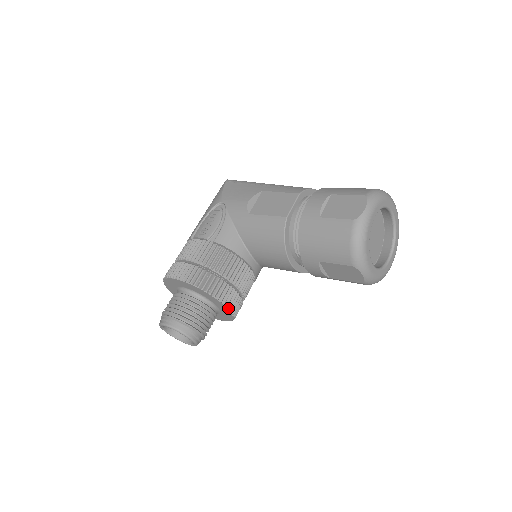
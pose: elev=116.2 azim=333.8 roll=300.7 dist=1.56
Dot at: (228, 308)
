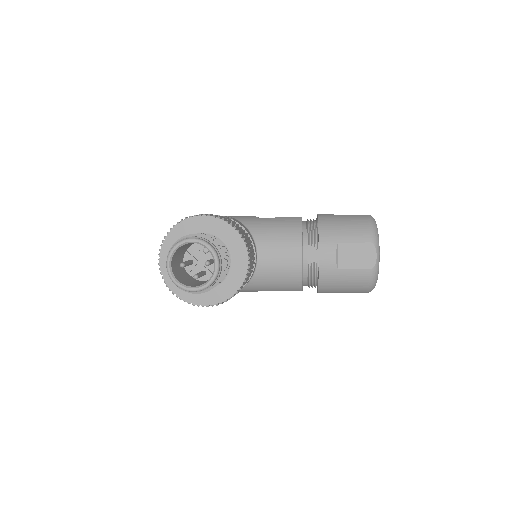
Dot at: (249, 262)
